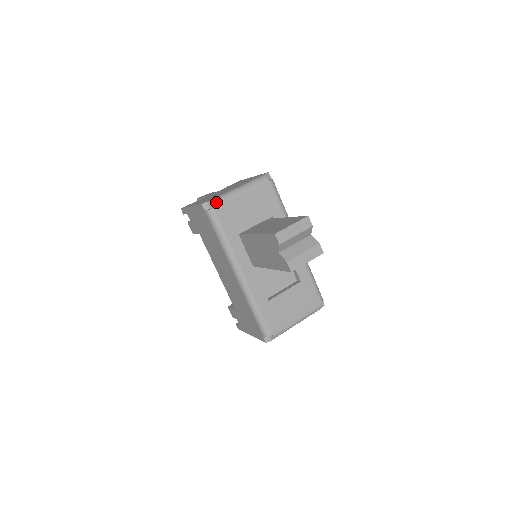
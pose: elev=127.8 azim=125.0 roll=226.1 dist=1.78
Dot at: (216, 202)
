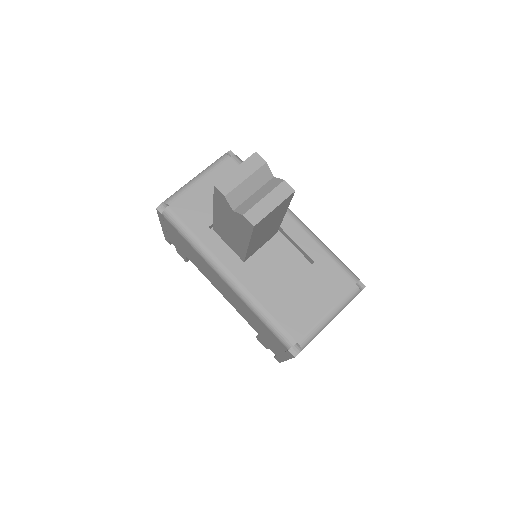
Dot at: (170, 199)
